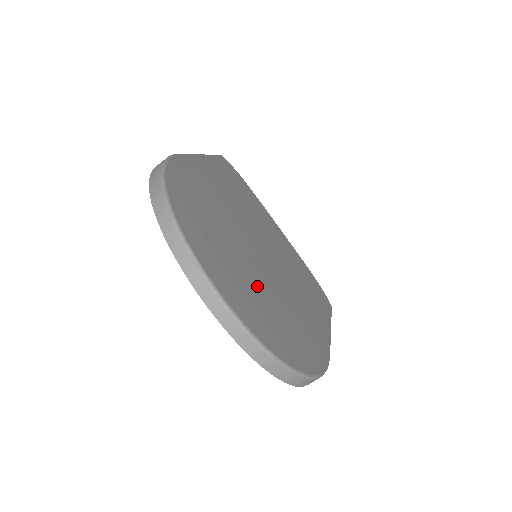
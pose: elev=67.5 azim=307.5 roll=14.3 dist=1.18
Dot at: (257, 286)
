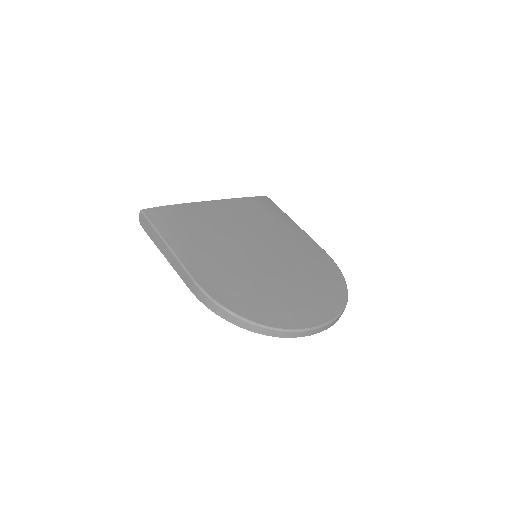
Dot at: (300, 286)
